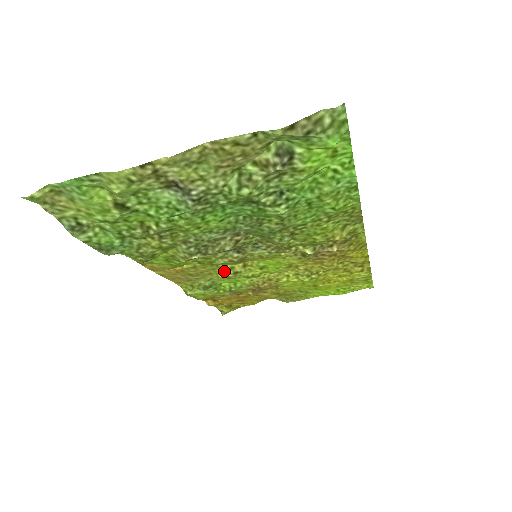
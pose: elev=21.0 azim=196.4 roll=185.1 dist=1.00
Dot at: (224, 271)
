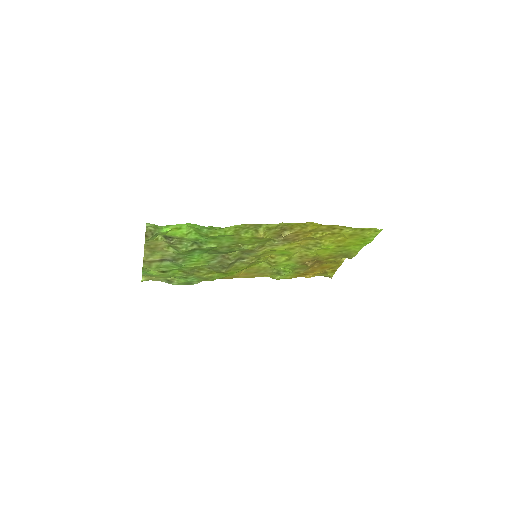
Dot at: (269, 264)
